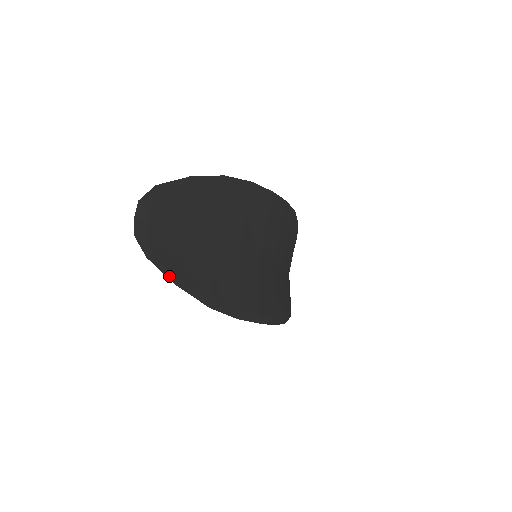
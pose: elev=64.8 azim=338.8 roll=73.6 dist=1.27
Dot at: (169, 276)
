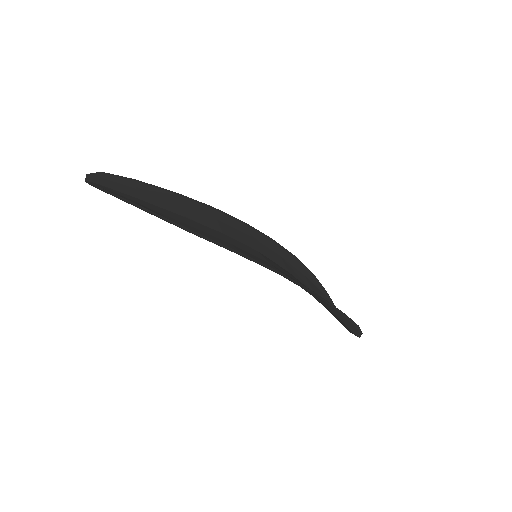
Dot at: (129, 202)
